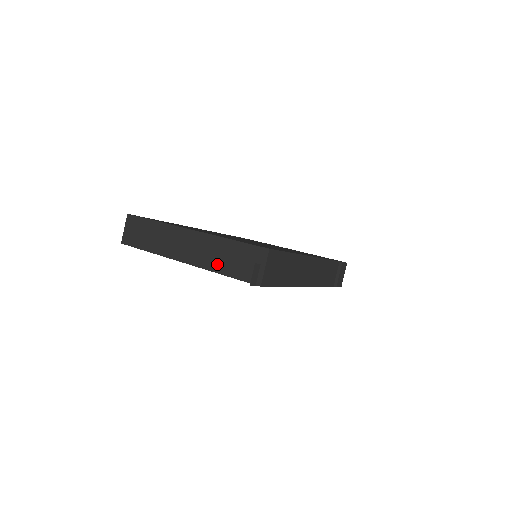
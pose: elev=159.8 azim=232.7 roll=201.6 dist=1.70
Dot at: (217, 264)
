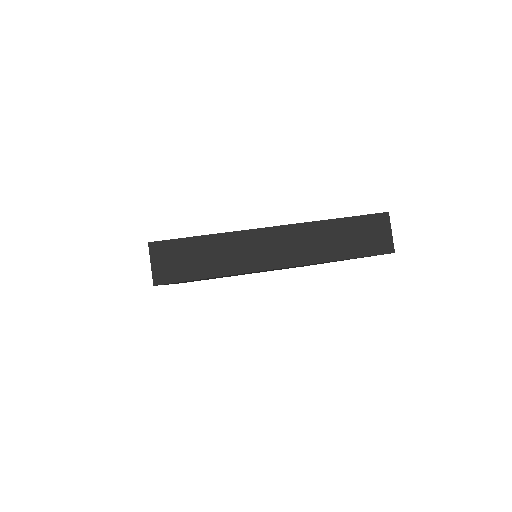
Dot at: (331, 251)
